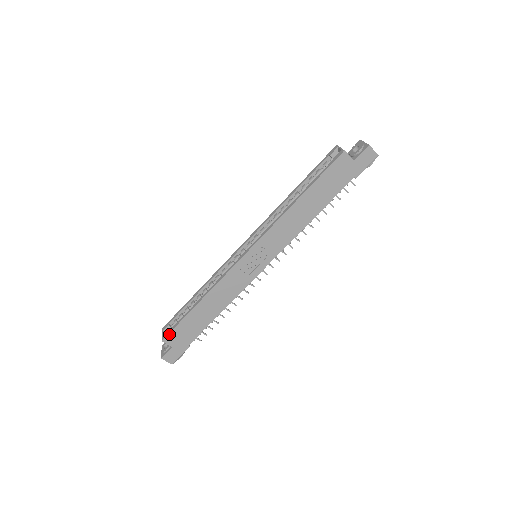
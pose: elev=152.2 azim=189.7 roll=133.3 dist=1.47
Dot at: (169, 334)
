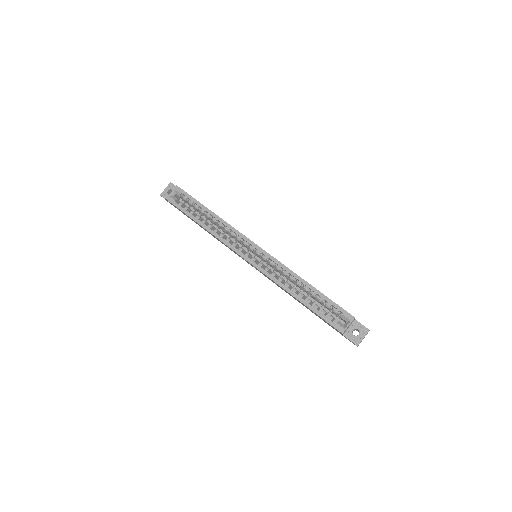
Dot at: occluded
